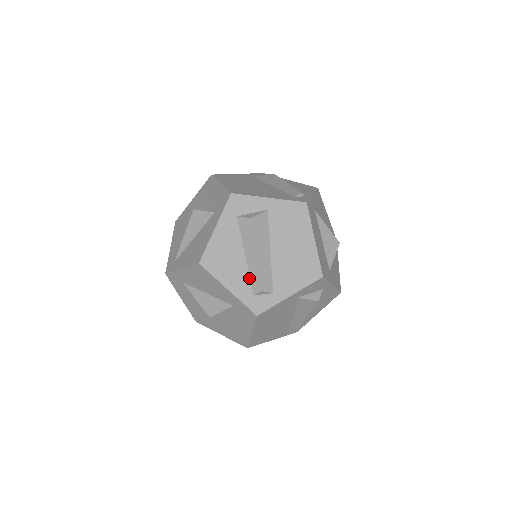
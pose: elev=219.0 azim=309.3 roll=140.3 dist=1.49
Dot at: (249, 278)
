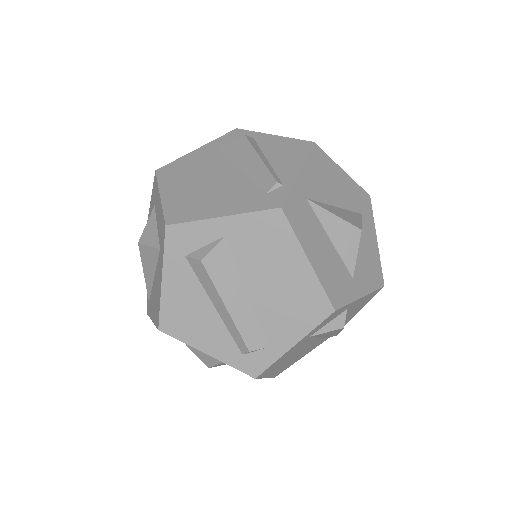
Dot at: (229, 334)
